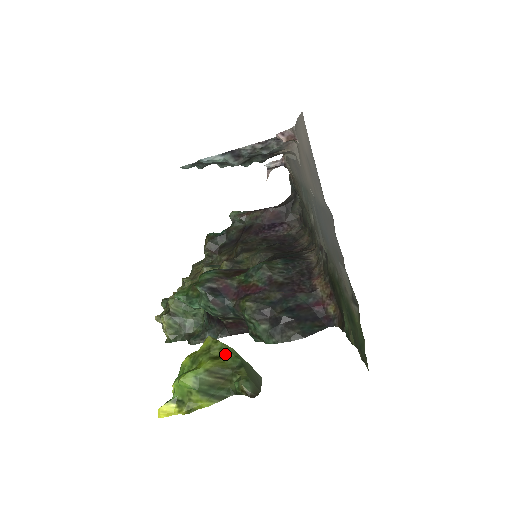
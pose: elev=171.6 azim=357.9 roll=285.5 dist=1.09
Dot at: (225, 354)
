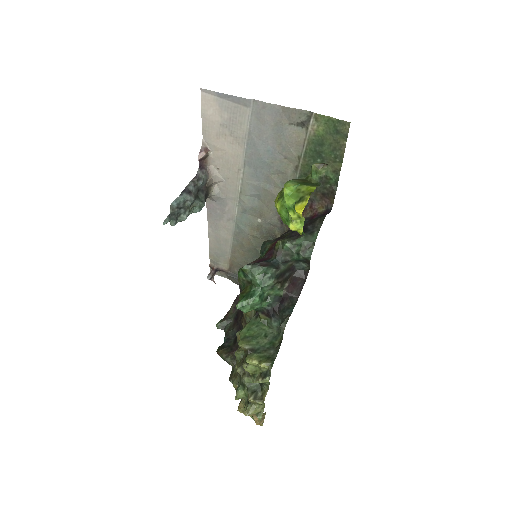
Dot at: occluded
